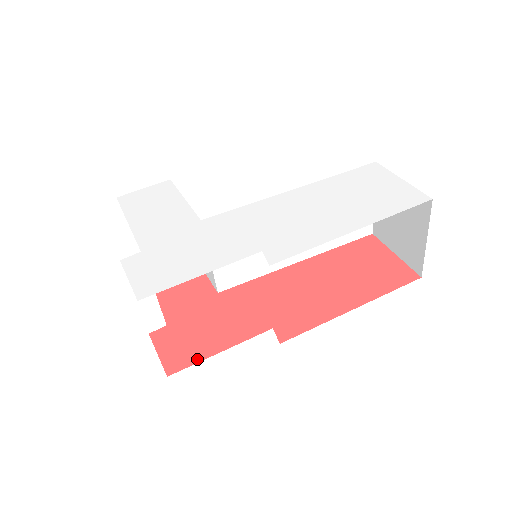
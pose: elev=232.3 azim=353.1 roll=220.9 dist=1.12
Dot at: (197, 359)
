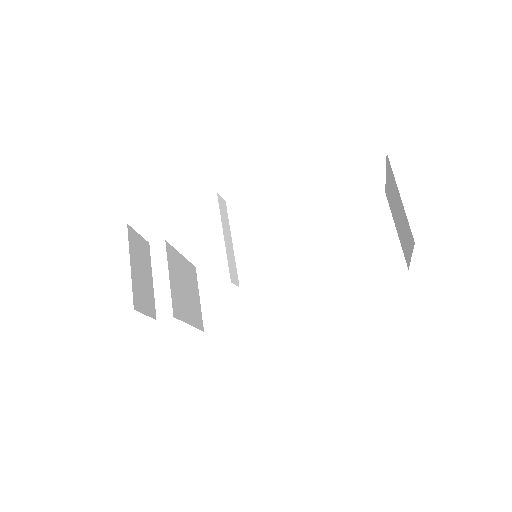
Dot at: occluded
